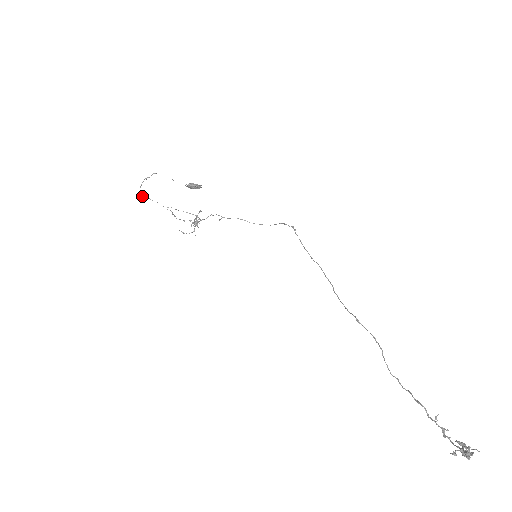
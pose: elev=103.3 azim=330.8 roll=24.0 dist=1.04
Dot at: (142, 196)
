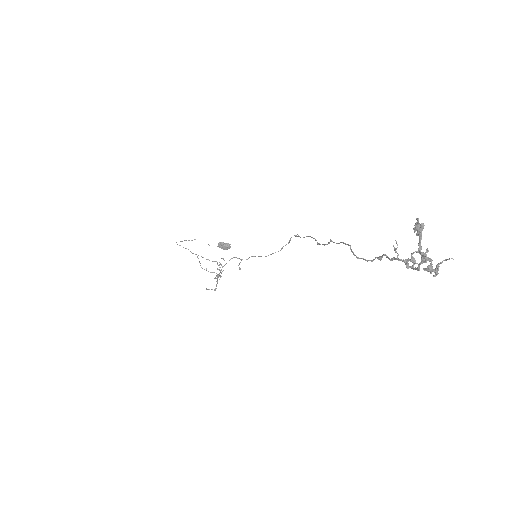
Dot at: occluded
